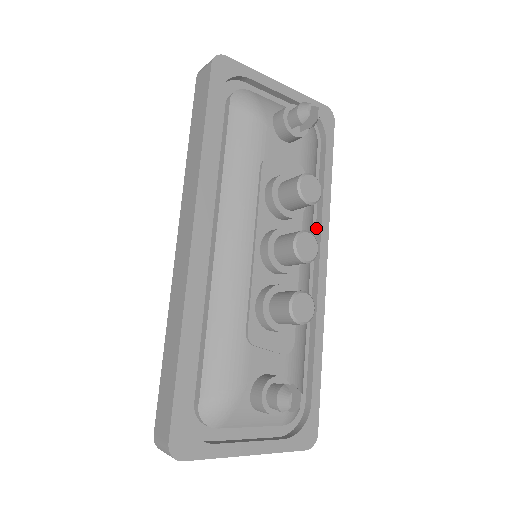
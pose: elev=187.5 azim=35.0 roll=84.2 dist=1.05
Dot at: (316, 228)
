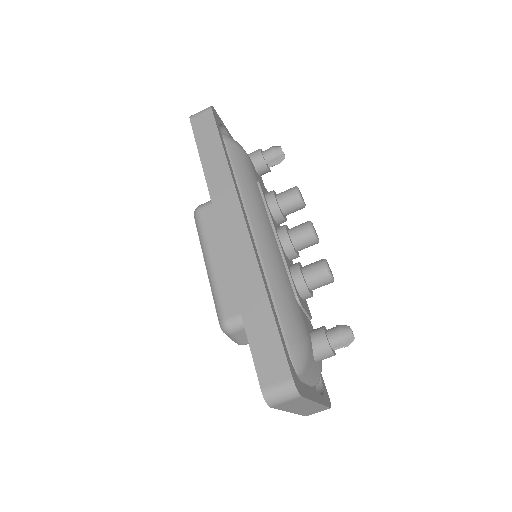
Dot at: occluded
